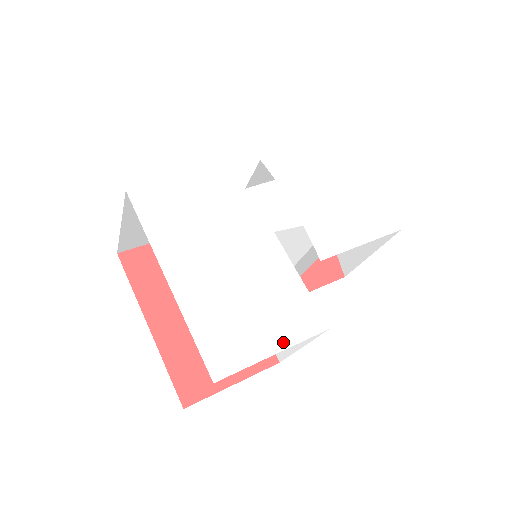
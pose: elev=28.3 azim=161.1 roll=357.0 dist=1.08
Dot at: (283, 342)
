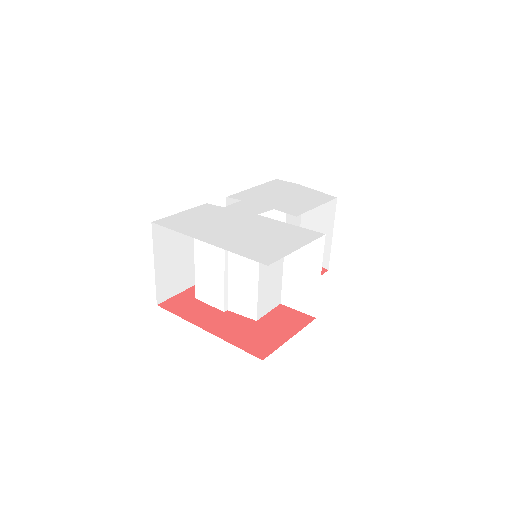
Dot at: (299, 244)
